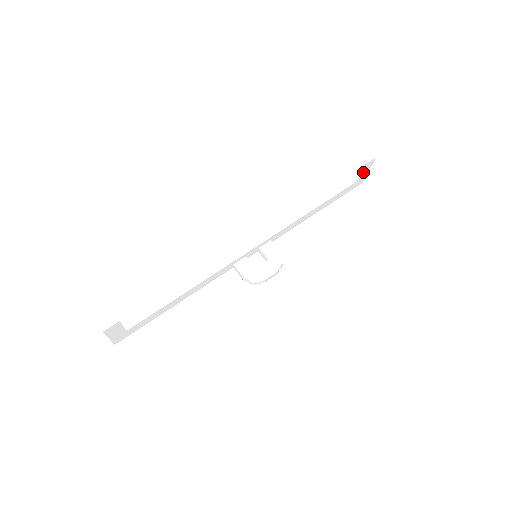
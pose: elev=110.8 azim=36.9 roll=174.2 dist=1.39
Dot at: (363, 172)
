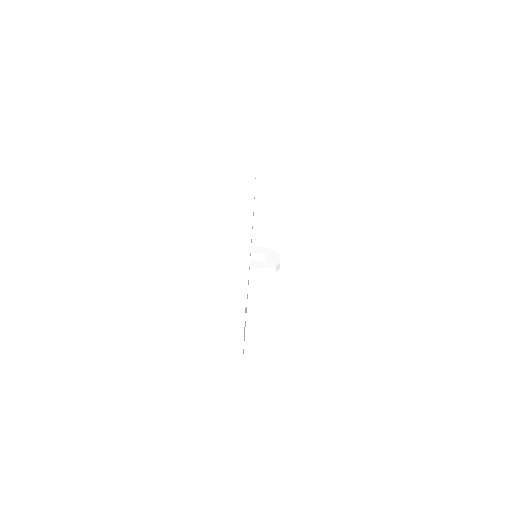
Dot at: occluded
